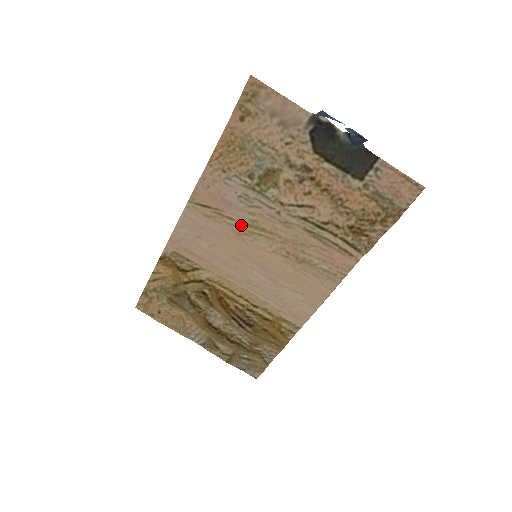
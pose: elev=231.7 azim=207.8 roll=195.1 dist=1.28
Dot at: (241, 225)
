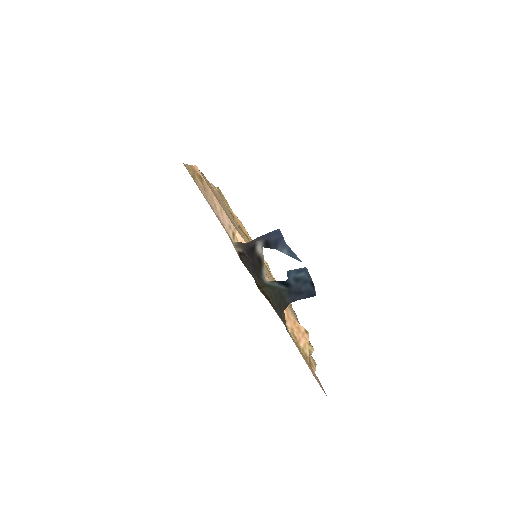
Dot at: (239, 231)
